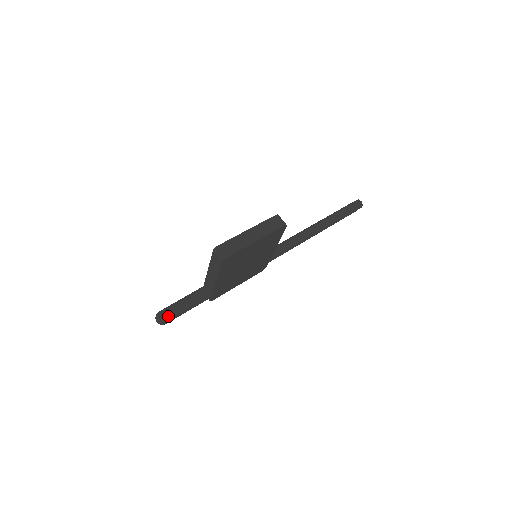
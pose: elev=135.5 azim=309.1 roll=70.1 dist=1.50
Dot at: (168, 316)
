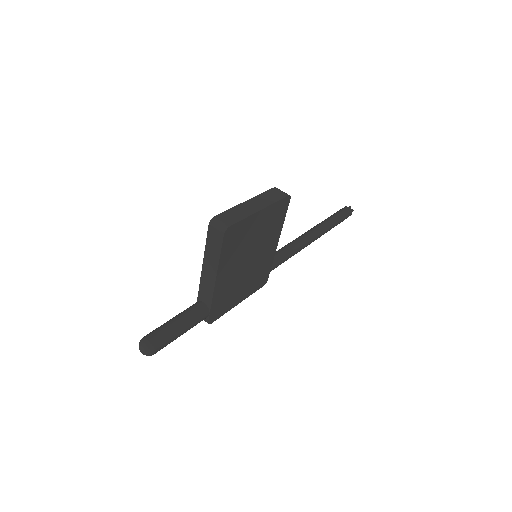
Dot at: (157, 340)
